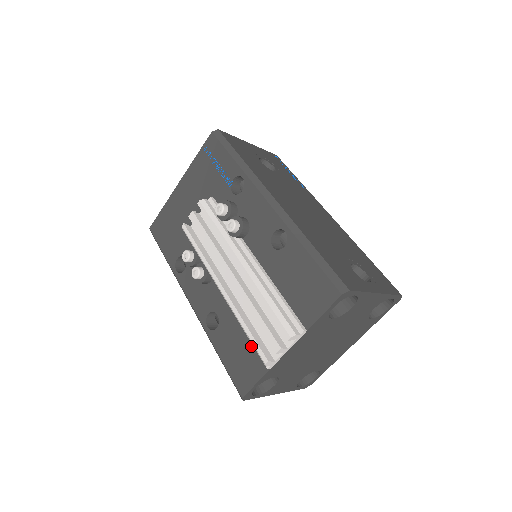
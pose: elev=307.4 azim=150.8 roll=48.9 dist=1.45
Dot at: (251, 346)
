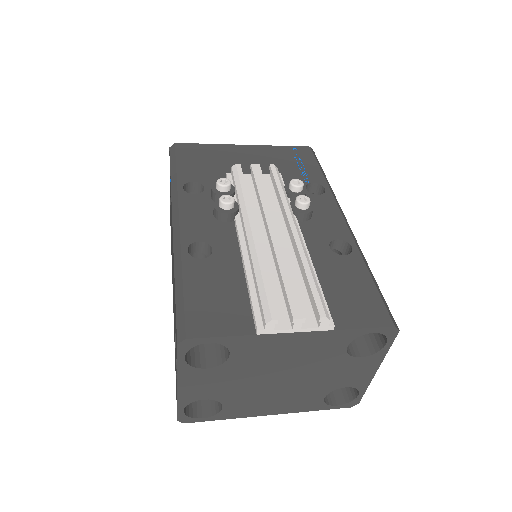
Dot at: (242, 300)
